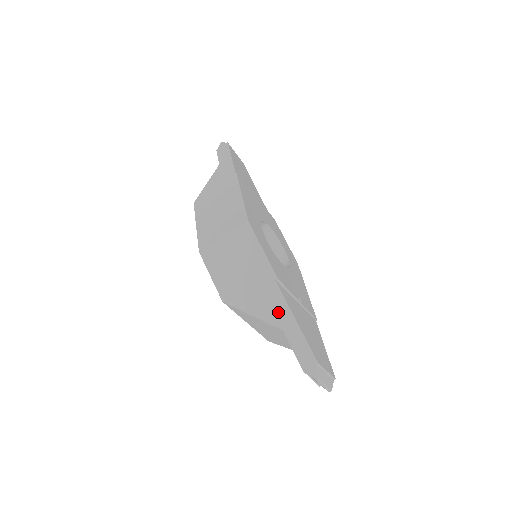
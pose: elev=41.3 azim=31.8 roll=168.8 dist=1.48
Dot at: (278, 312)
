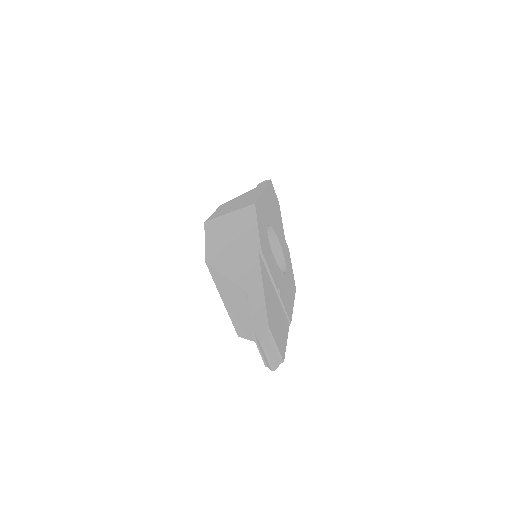
Dot at: (250, 277)
